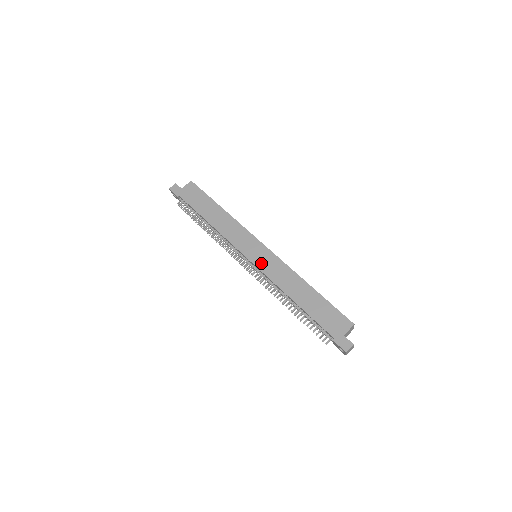
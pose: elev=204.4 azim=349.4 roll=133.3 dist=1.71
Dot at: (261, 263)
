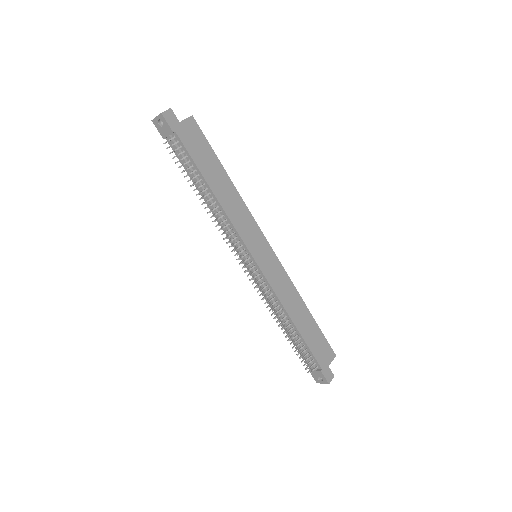
Dot at: (268, 270)
